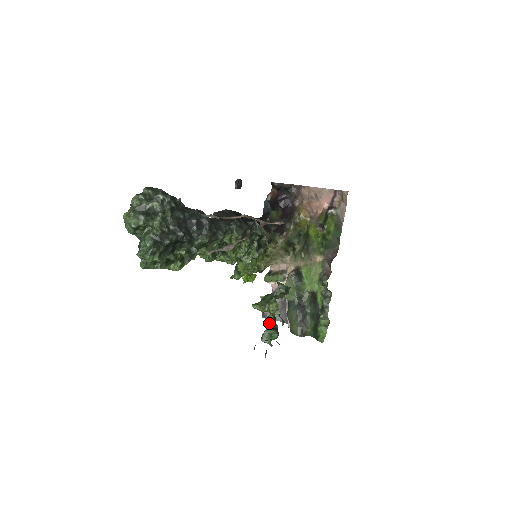
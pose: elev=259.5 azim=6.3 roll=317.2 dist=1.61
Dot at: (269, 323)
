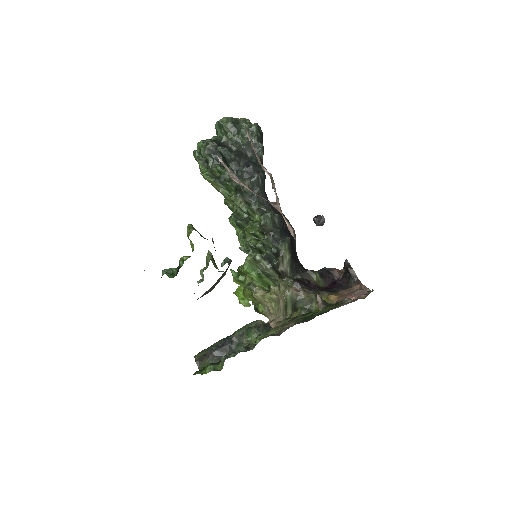
Dot at: (182, 259)
